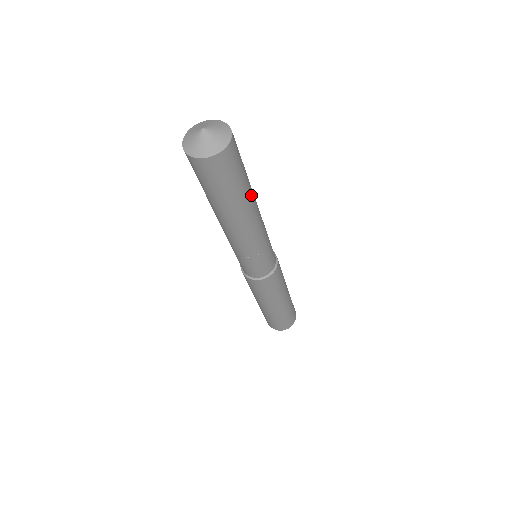
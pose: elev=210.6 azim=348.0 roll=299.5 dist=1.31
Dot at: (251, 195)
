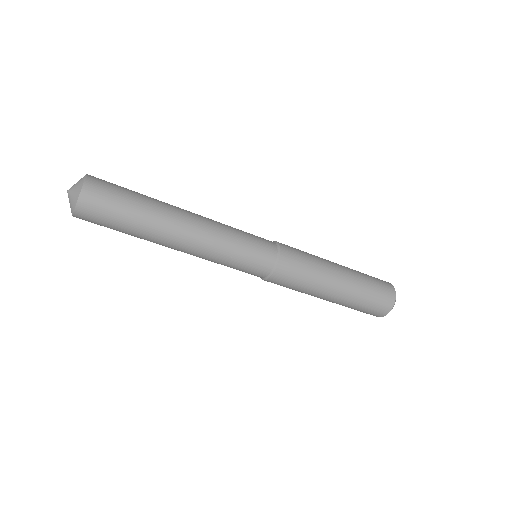
Dot at: (156, 227)
